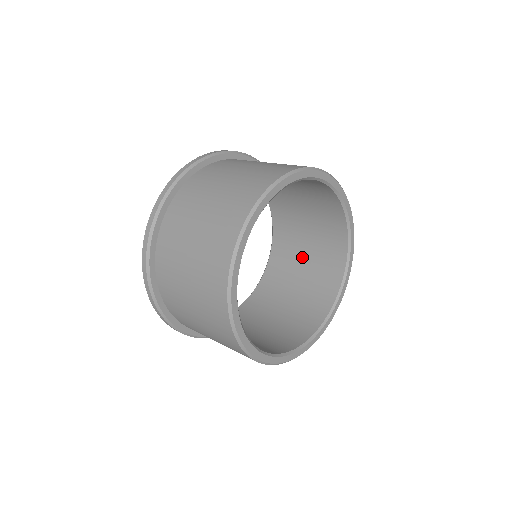
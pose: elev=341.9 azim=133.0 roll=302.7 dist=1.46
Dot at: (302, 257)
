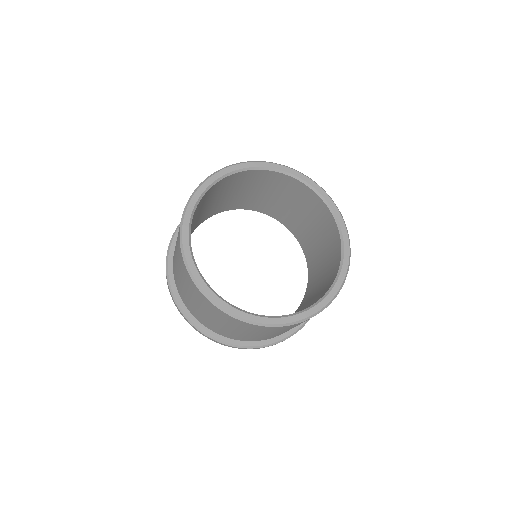
Dot at: (301, 217)
